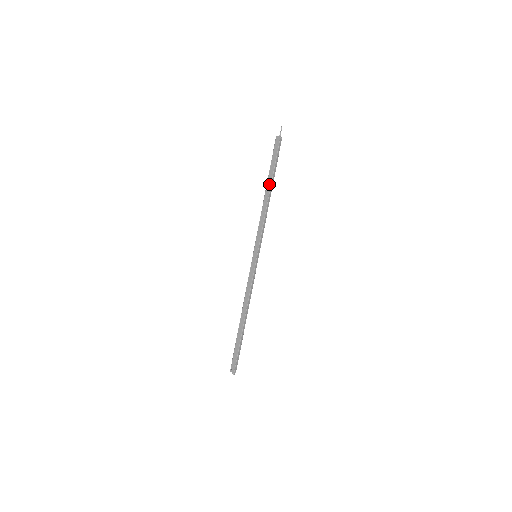
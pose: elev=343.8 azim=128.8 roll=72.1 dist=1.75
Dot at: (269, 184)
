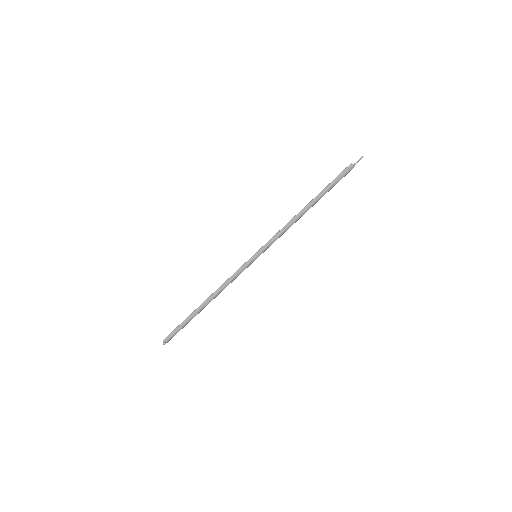
Dot at: (312, 200)
